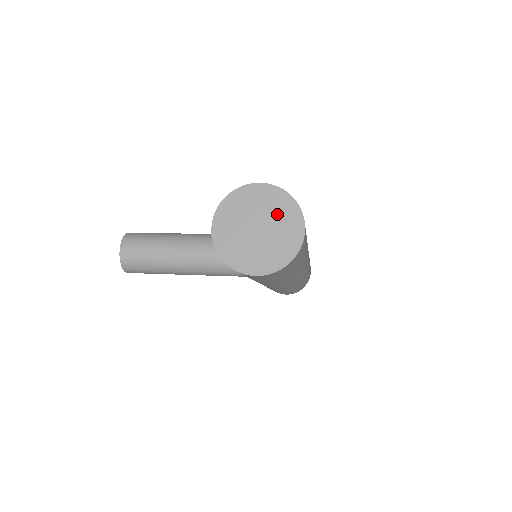
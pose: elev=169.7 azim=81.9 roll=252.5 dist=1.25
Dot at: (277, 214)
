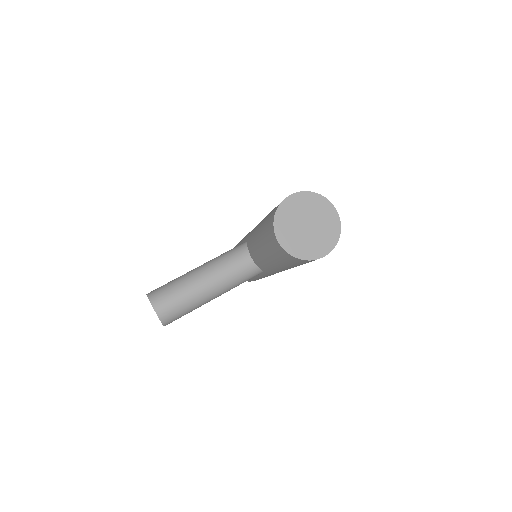
Dot at: (314, 209)
